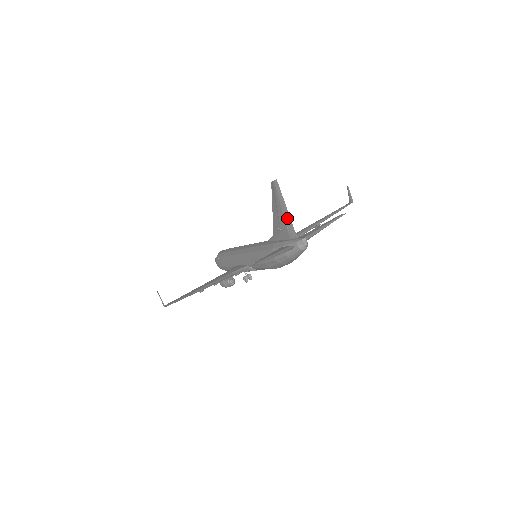
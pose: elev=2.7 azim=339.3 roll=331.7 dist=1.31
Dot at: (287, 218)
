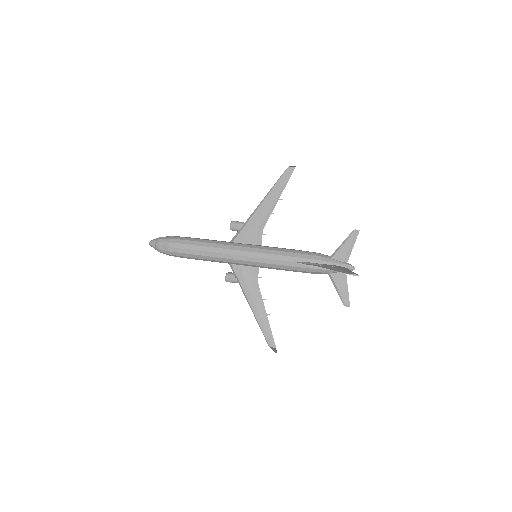
Dot at: occluded
